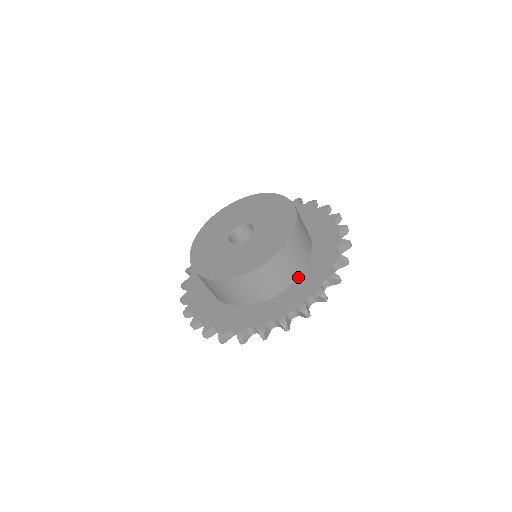
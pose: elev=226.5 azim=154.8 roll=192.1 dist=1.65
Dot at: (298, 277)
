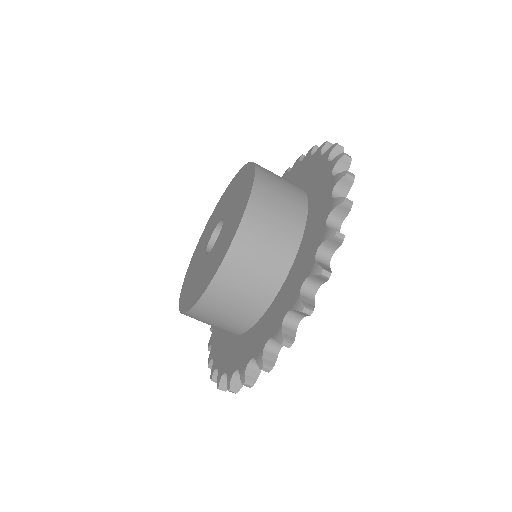
Dot at: (307, 207)
